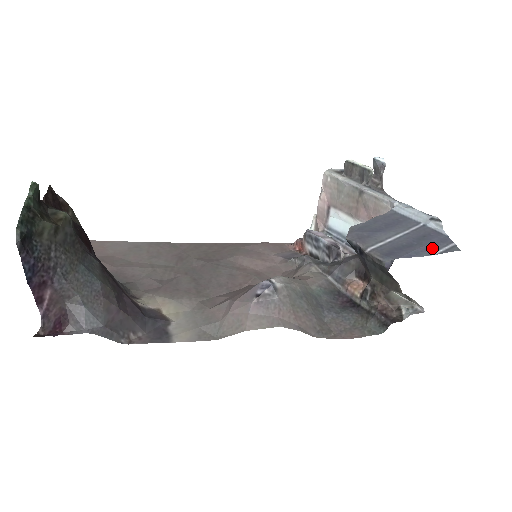
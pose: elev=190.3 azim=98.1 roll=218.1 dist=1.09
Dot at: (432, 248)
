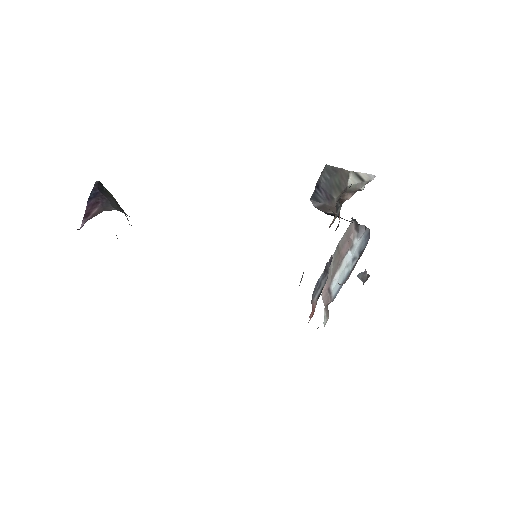
Dot at: occluded
